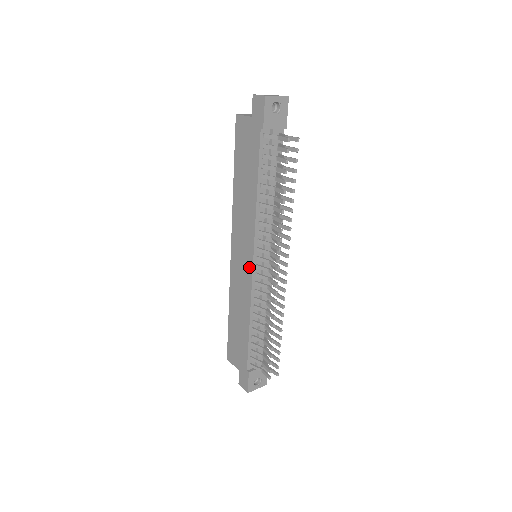
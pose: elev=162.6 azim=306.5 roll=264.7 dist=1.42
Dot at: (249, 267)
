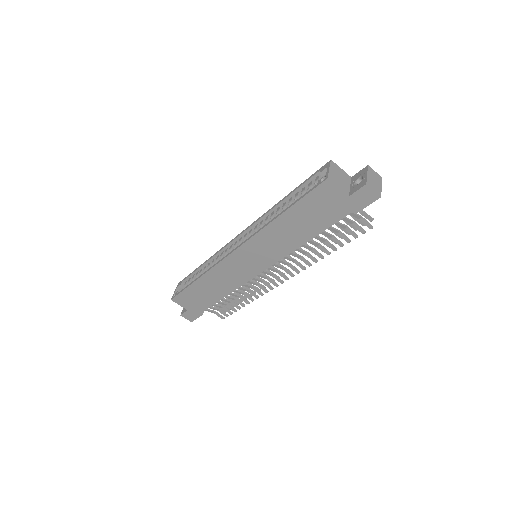
Dot at: (255, 272)
